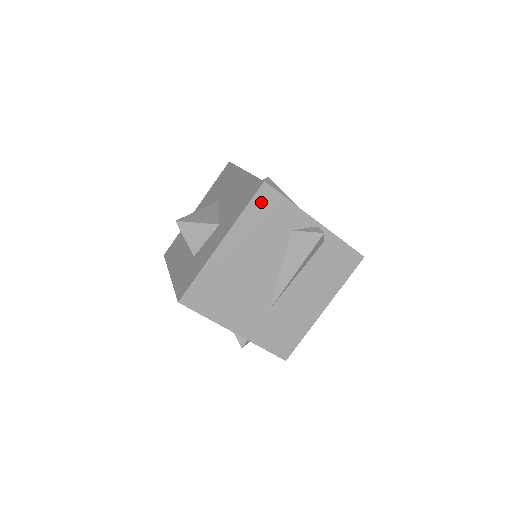
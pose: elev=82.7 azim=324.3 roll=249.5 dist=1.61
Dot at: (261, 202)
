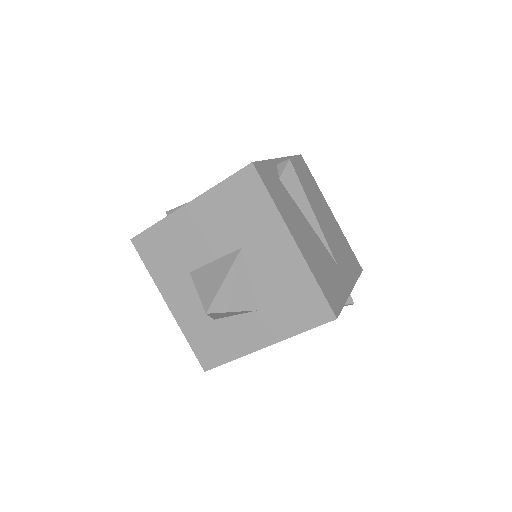
Dot at: occluded
